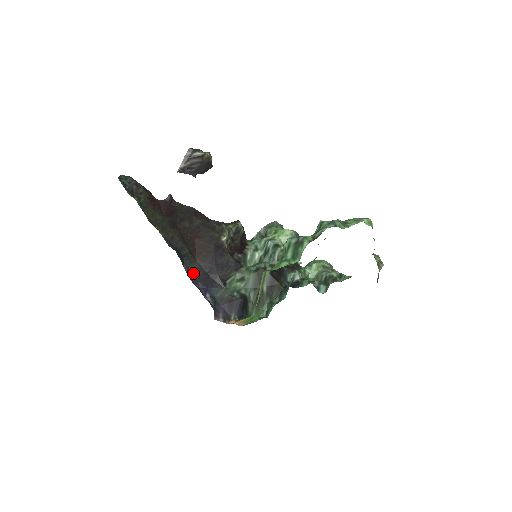
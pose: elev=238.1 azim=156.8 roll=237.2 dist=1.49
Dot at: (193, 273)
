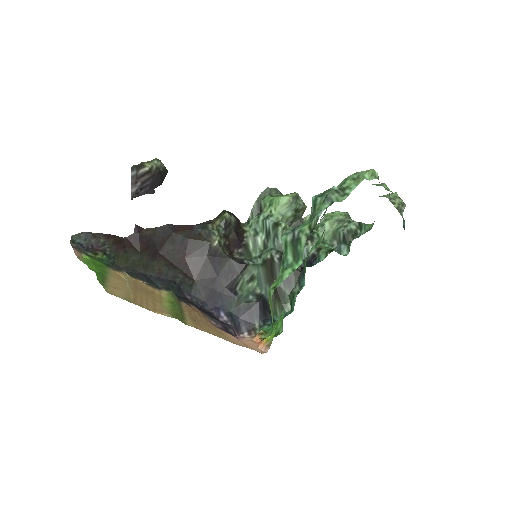
Dot at: (198, 296)
